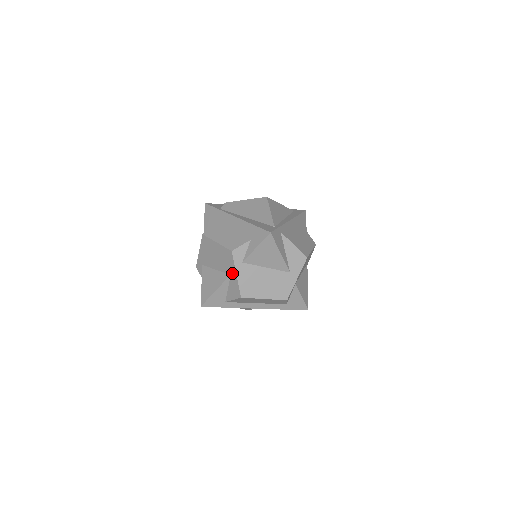
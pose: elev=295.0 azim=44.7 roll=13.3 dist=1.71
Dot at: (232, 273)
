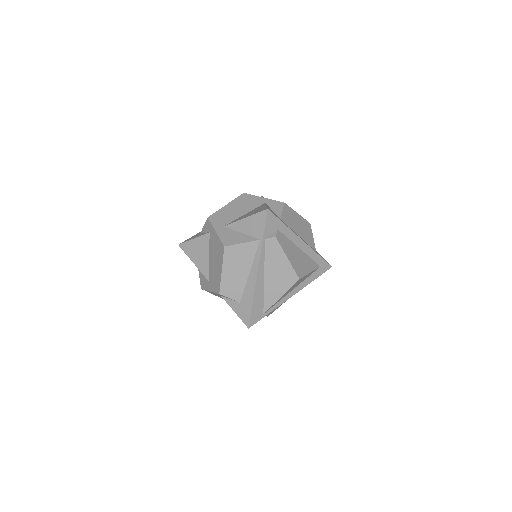
Dot at: (210, 285)
